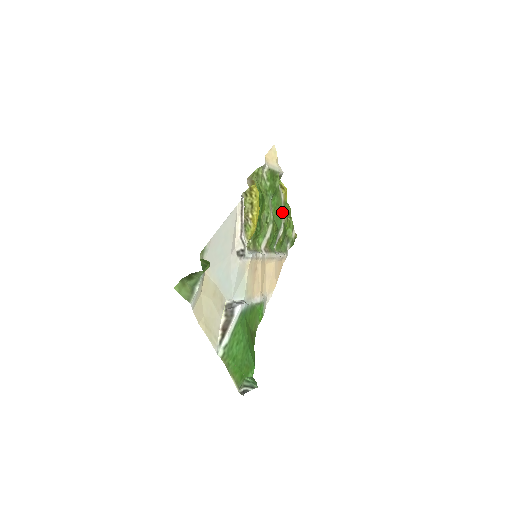
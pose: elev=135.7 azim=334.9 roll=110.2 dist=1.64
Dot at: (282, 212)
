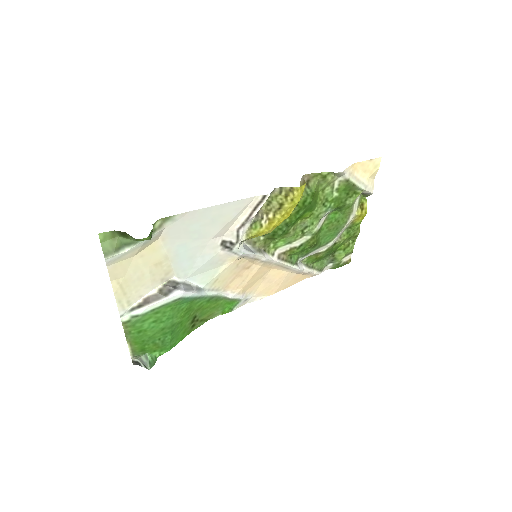
Dot at: (340, 231)
